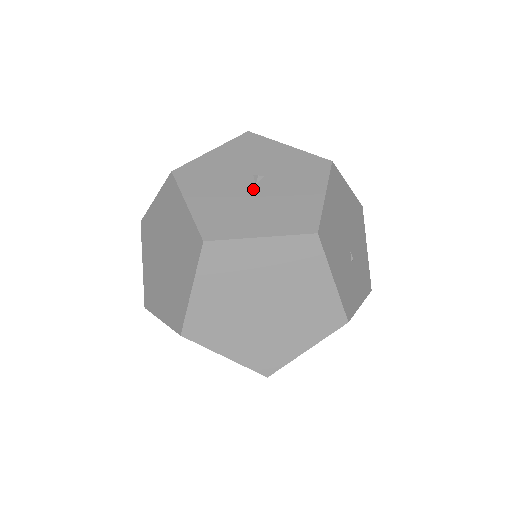
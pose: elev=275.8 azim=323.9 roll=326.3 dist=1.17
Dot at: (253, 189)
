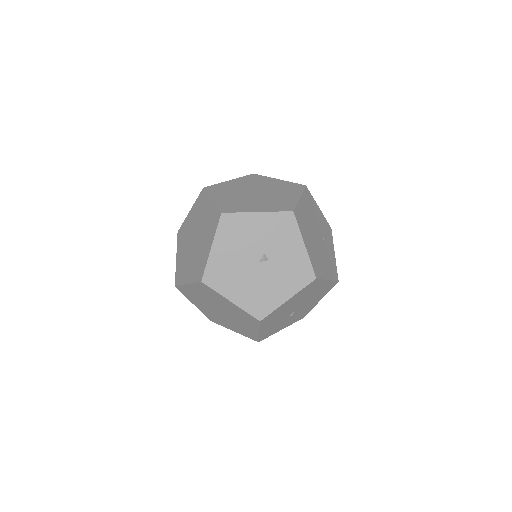
Dot at: (254, 265)
